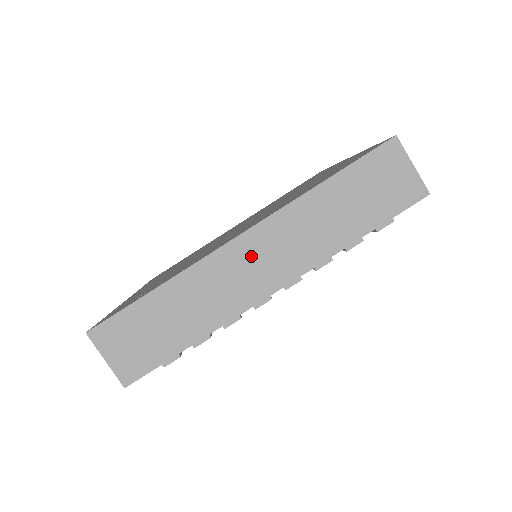
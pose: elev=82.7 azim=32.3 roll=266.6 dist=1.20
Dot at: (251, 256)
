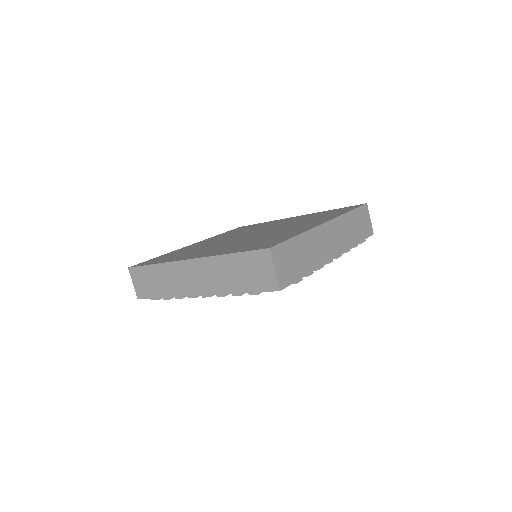
Dot at: (329, 235)
